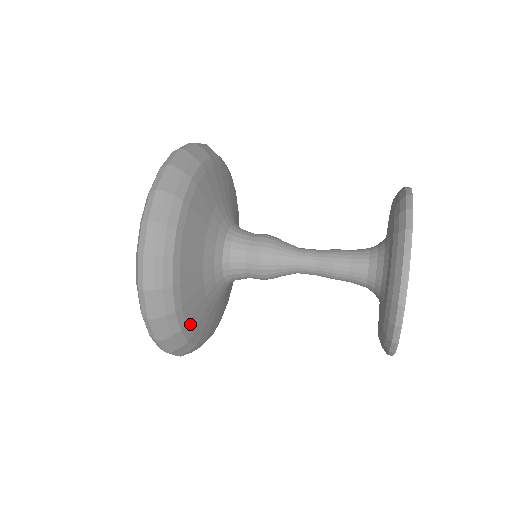
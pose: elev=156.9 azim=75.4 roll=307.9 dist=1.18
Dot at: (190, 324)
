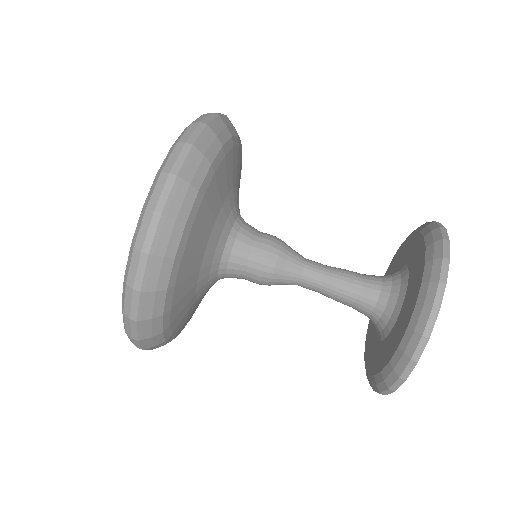
Dot at: occluded
